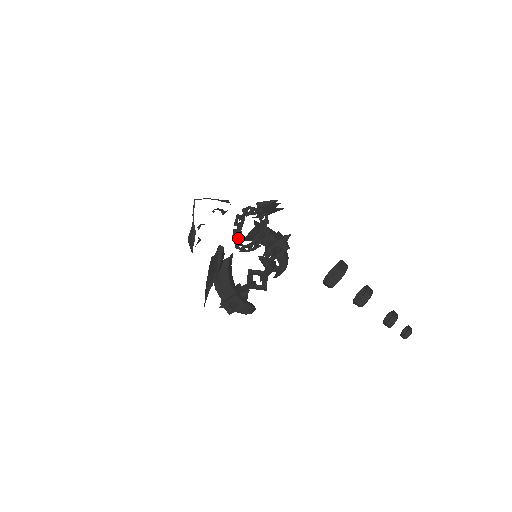
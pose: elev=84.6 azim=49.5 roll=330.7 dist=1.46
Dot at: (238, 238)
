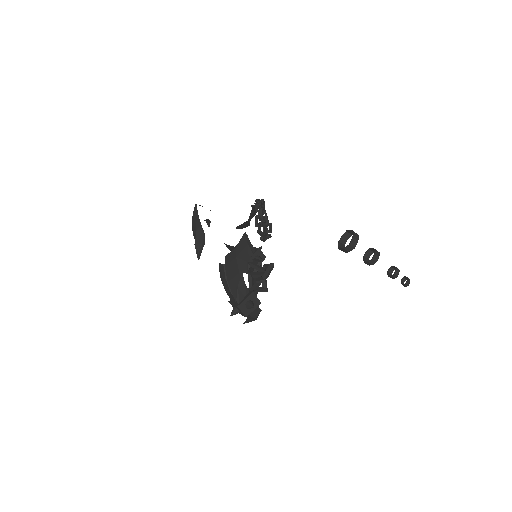
Dot at: (261, 224)
